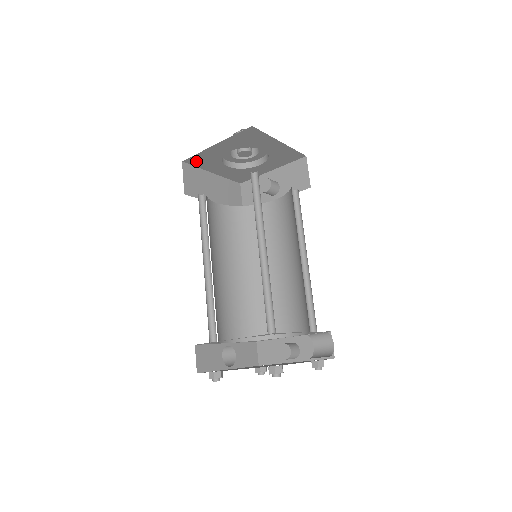
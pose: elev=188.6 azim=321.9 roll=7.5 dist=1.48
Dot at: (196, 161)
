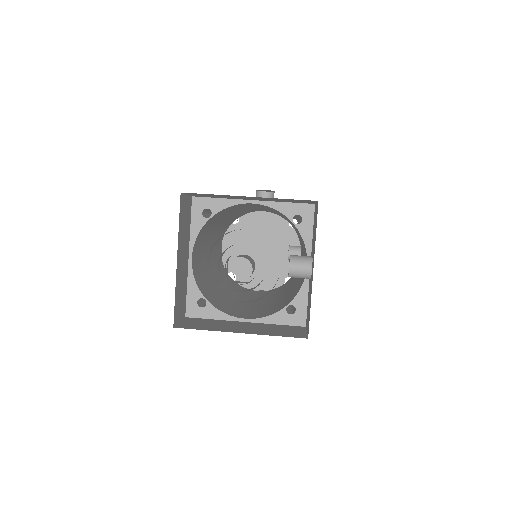
Dot at: occluded
